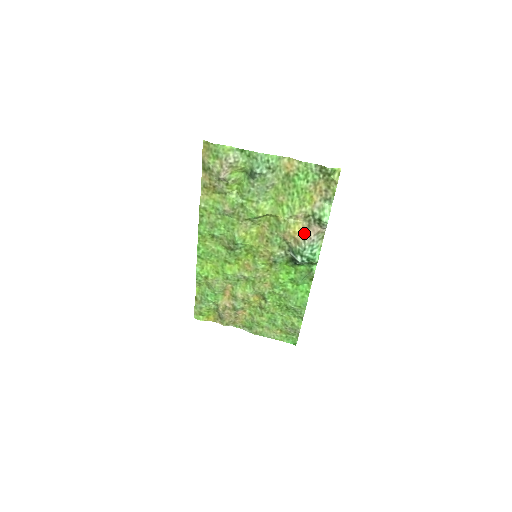
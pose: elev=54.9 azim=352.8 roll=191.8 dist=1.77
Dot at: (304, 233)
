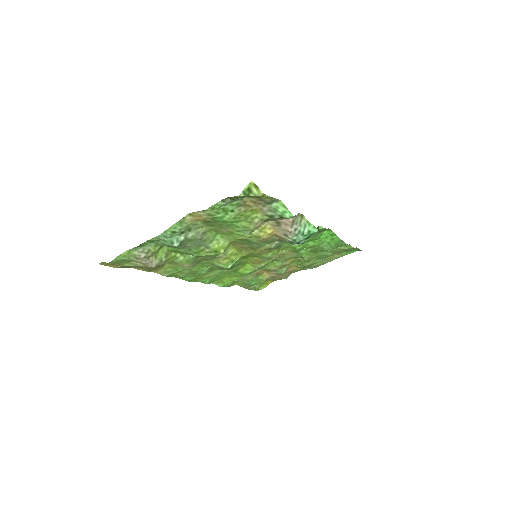
Dot at: (279, 230)
